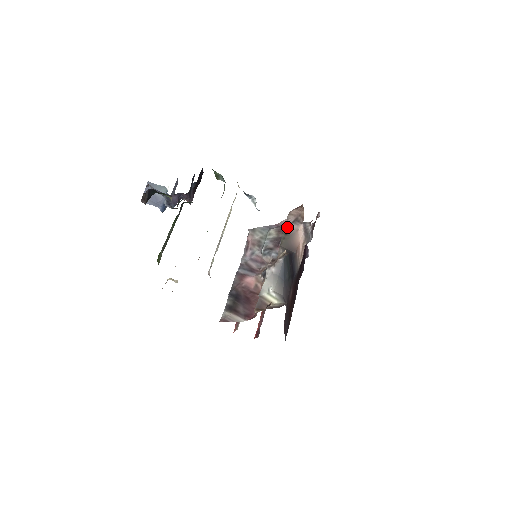
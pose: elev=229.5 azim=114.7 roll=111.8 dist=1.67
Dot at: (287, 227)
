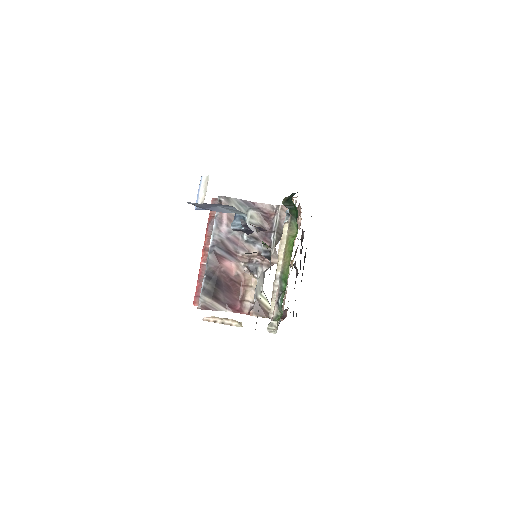
Dot at: (281, 225)
